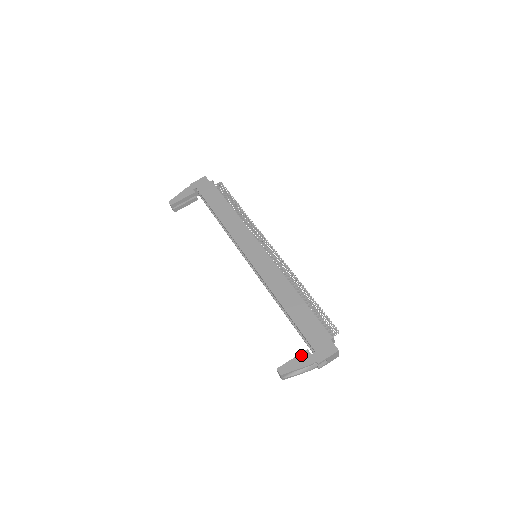
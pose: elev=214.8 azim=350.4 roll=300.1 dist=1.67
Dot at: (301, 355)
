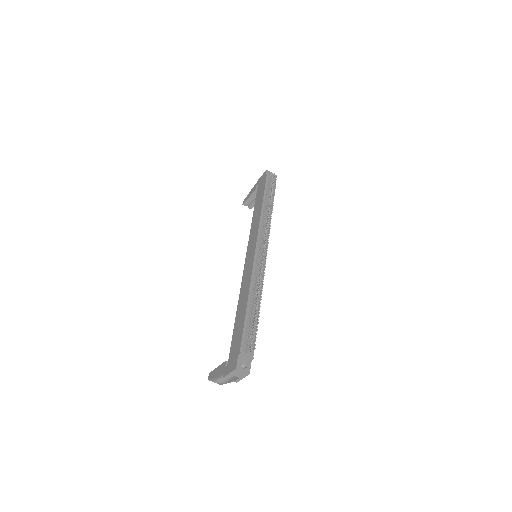
Dot at: (221, 365)
